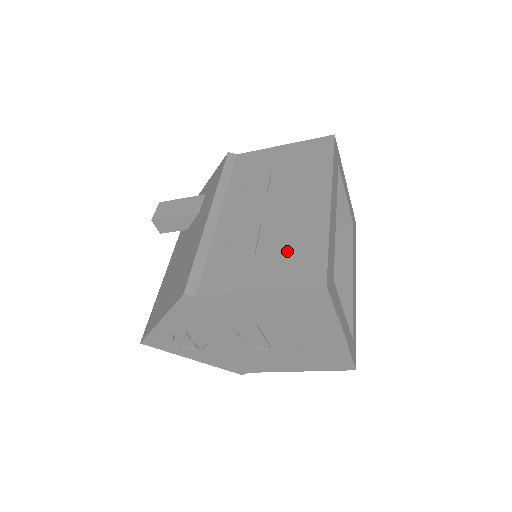
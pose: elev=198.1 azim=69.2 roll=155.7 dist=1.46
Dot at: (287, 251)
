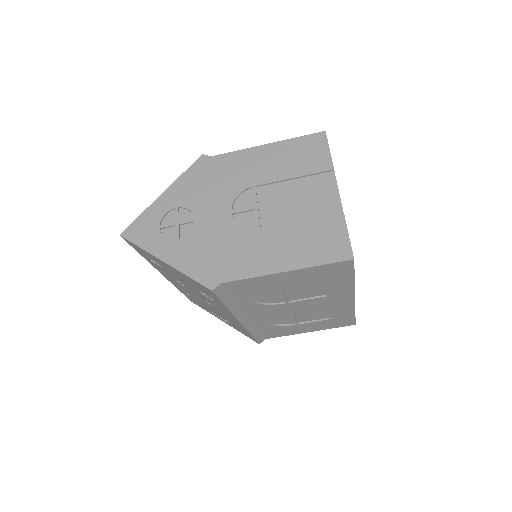
Dot at: occluded
